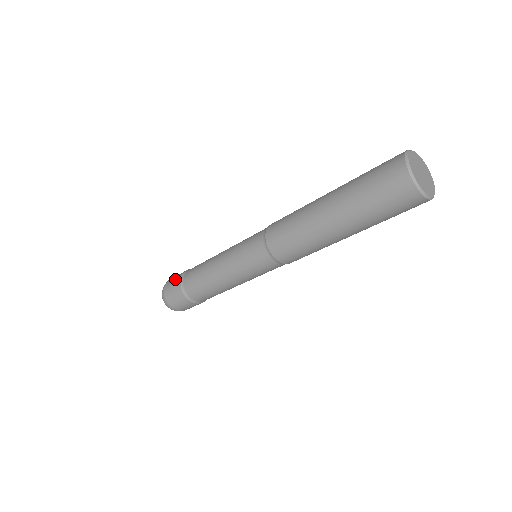
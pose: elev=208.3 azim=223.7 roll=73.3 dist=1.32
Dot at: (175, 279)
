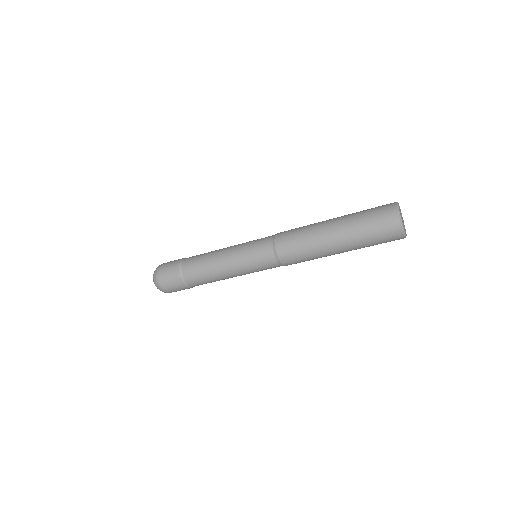
Dot at: (172, 278)
